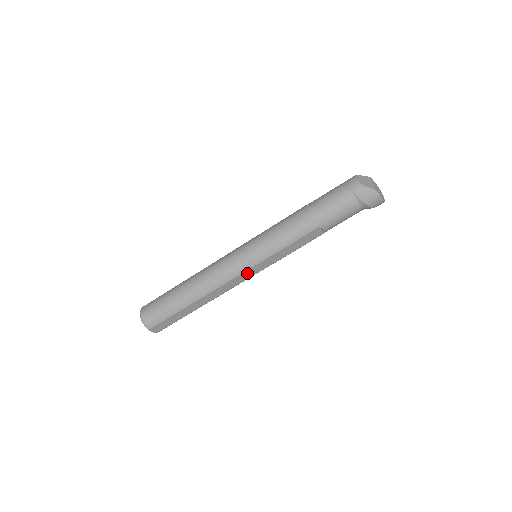
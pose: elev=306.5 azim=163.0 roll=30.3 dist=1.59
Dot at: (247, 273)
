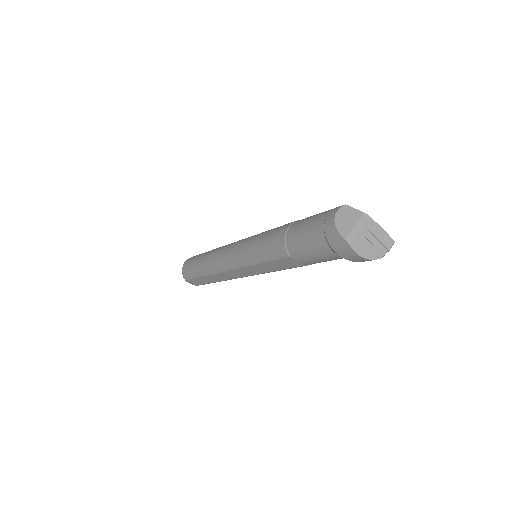
Dot at: (240, 271)
